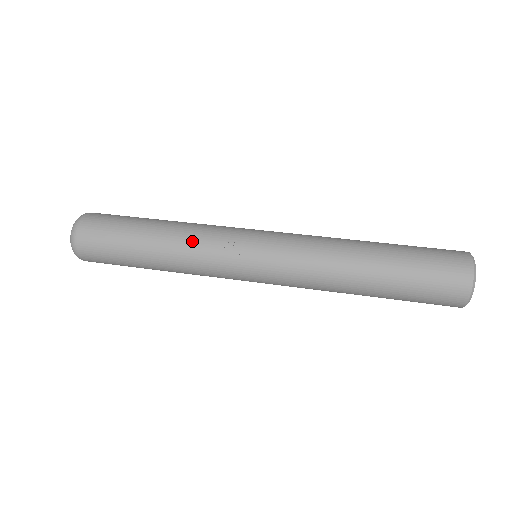
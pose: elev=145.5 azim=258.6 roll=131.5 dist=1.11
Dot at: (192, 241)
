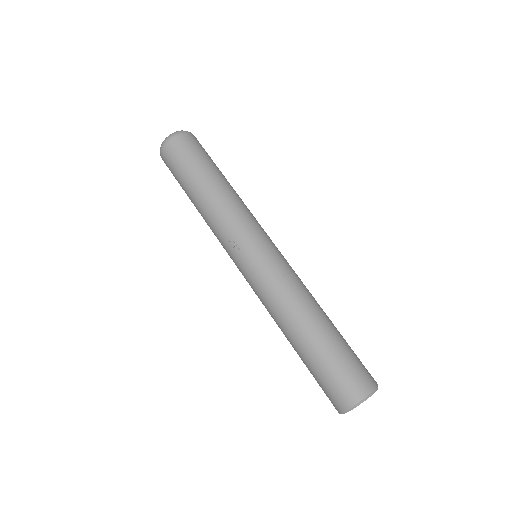
Dot at: (216, 218)
